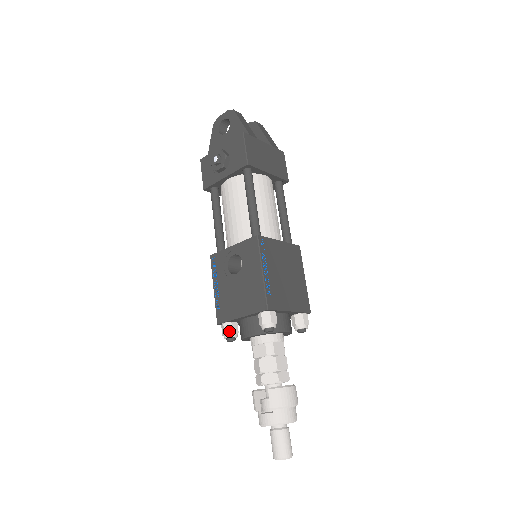
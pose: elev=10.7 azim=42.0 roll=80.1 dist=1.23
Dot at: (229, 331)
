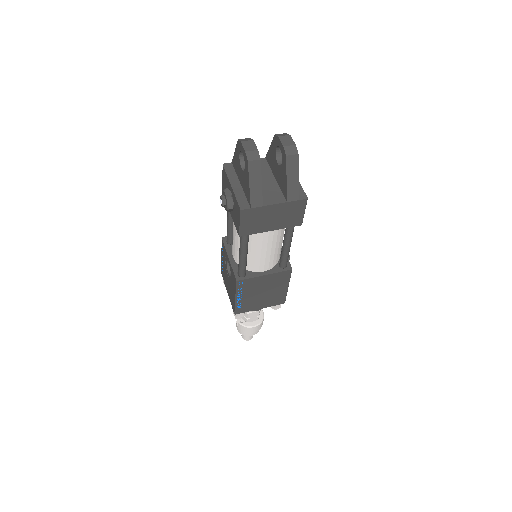
Dot at: occluded
